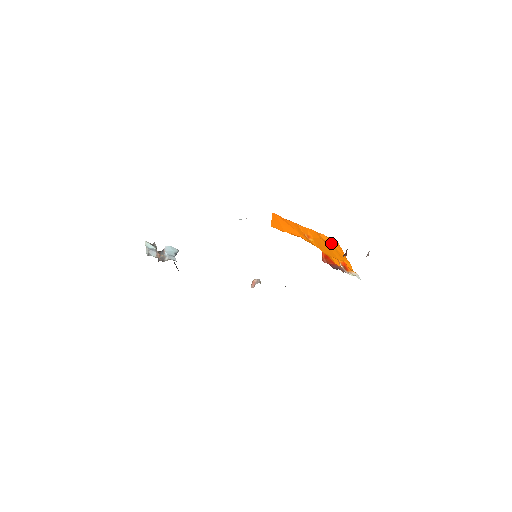
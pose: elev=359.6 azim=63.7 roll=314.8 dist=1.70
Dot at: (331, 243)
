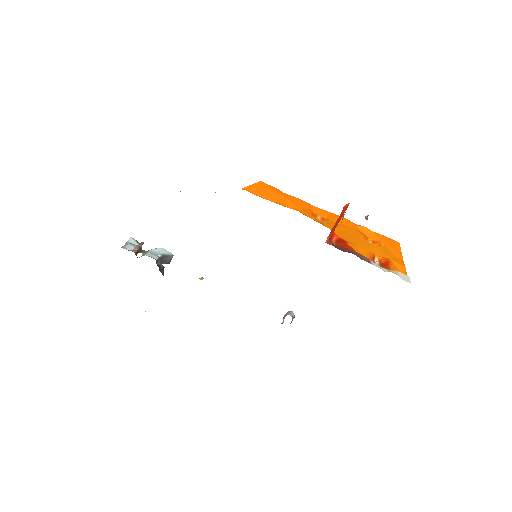
Dot at: (378, 239)
